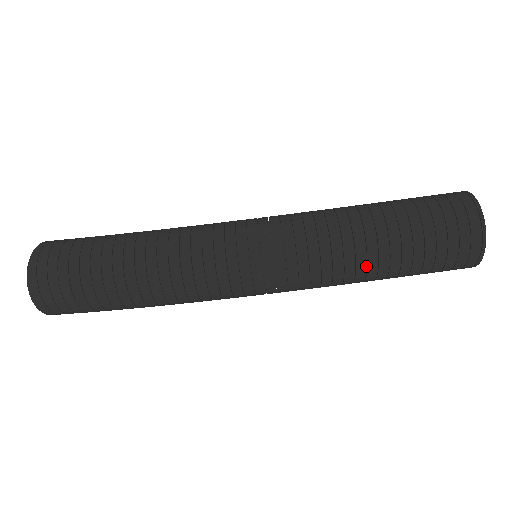
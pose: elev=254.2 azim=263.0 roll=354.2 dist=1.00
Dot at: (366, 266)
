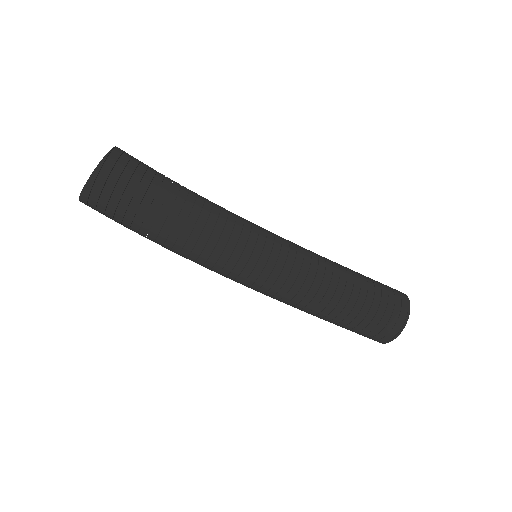
Dot at: occluded
